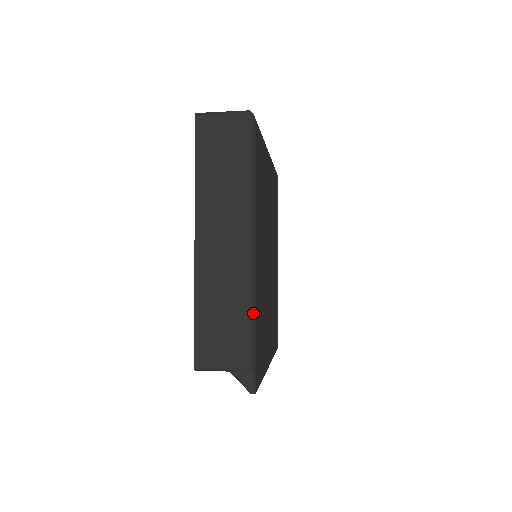
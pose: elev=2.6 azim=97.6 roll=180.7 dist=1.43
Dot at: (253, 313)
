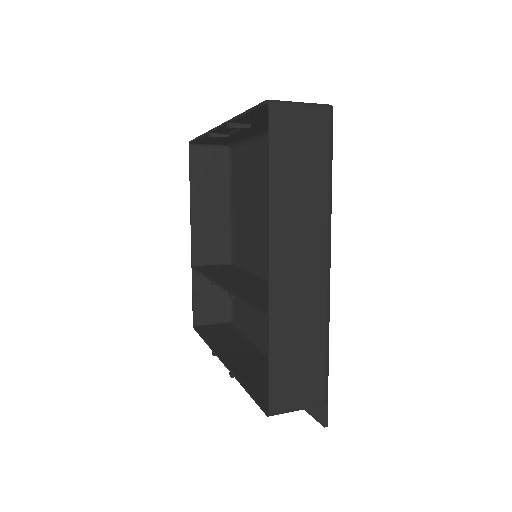
Dot at: occluded
